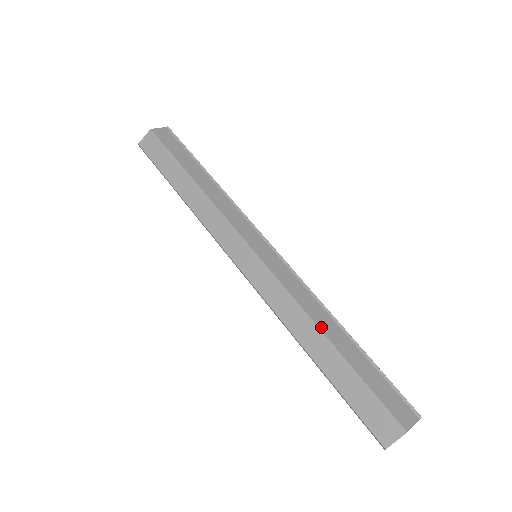
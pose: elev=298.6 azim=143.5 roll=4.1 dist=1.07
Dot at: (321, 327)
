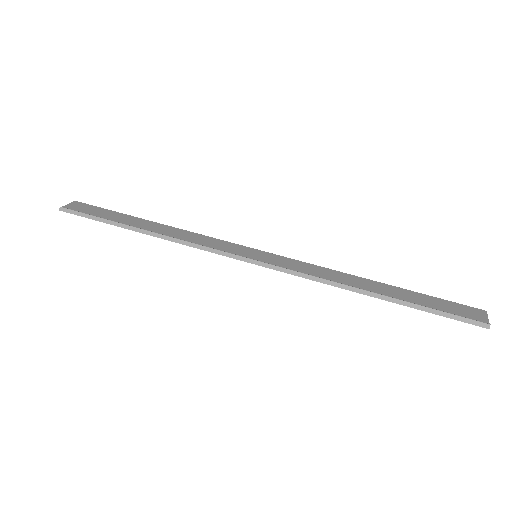
Dot at: (358, 278)
